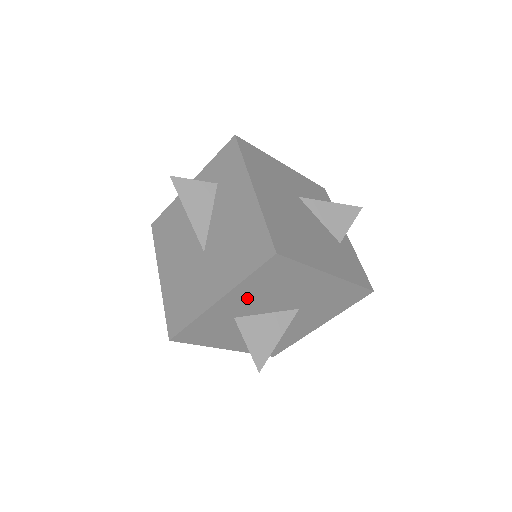
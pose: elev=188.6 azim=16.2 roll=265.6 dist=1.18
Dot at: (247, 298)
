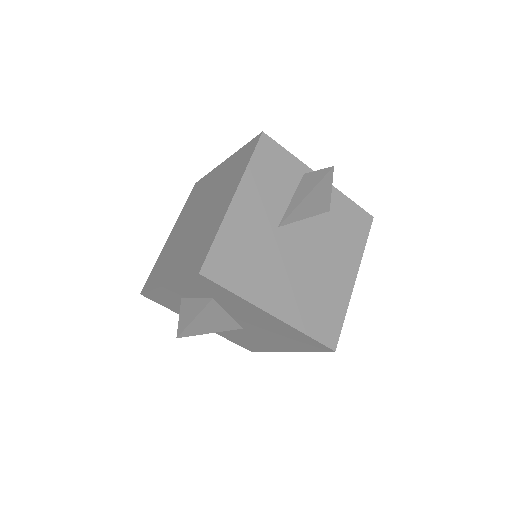
Dot at: occluded
